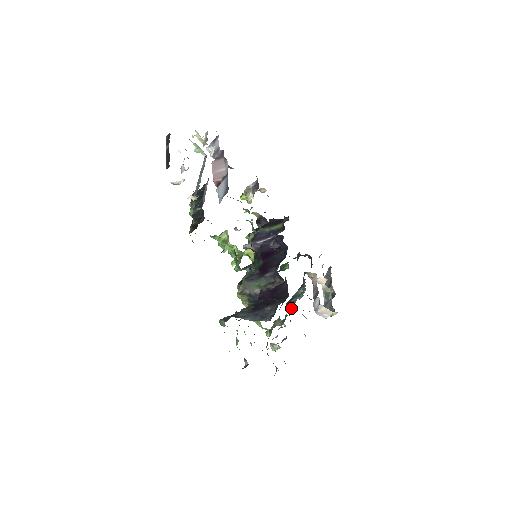
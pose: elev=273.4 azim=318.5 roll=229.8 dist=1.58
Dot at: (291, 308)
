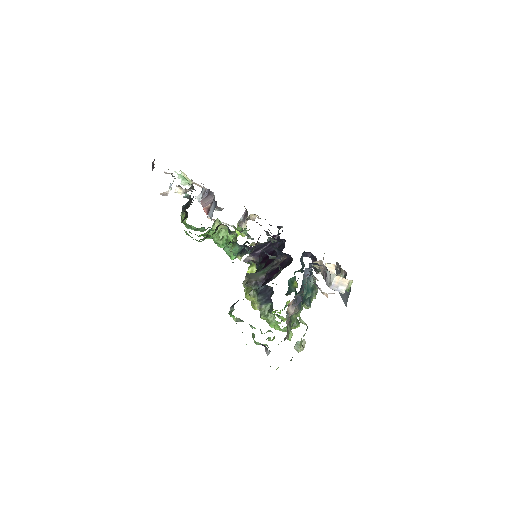
Dot at: occluded
